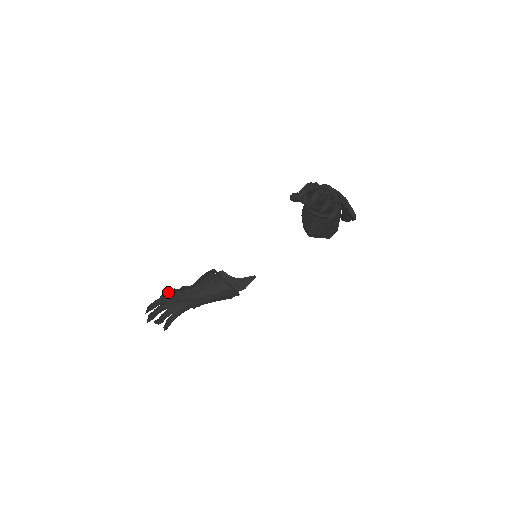
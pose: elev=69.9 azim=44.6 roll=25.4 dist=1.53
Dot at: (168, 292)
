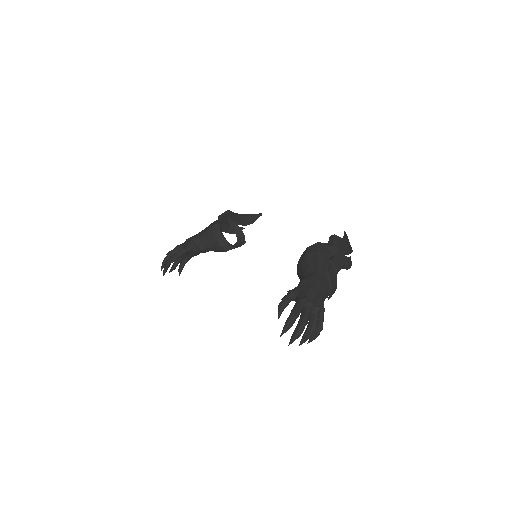
Dot at: (178, 254)
